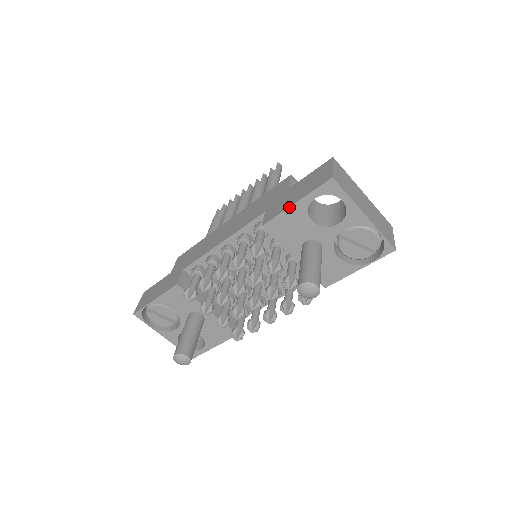
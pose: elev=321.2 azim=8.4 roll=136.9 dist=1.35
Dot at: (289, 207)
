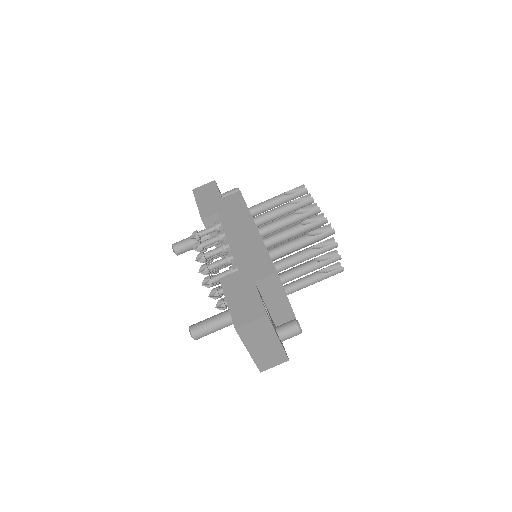
Dot at: (225, 298)
